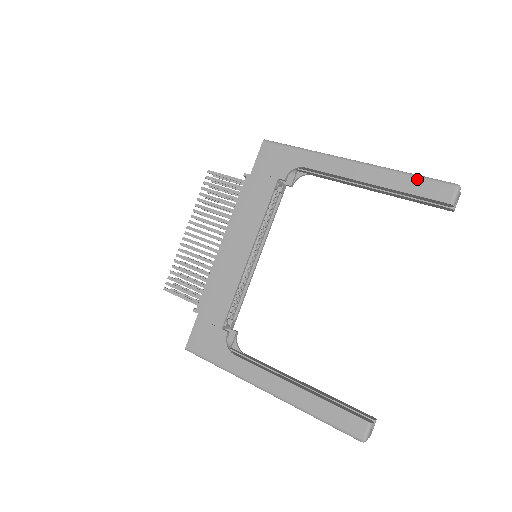
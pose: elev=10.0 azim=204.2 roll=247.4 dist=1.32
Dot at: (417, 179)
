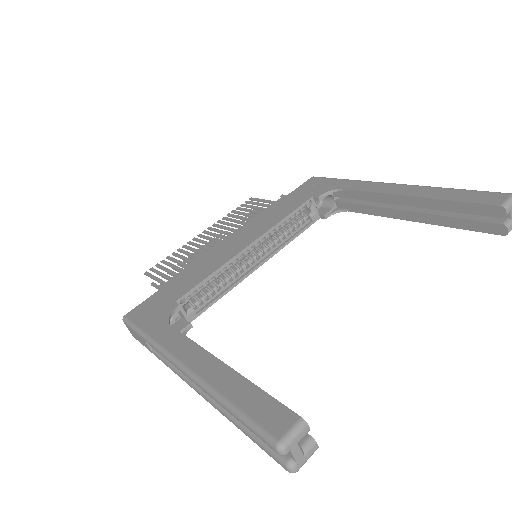
Dot at: (464, 191)
